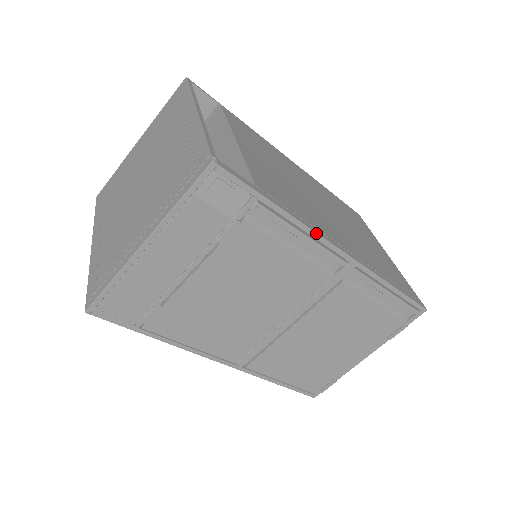
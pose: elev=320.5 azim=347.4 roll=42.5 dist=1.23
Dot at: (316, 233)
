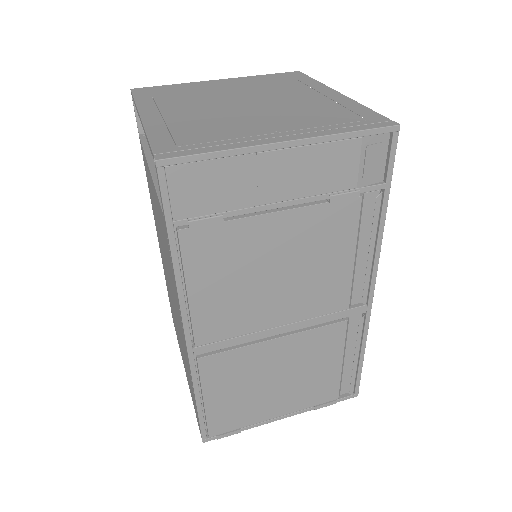
Dot at: (379, 256)
